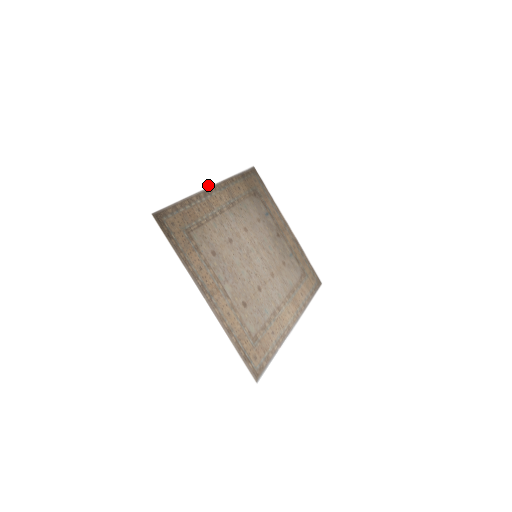
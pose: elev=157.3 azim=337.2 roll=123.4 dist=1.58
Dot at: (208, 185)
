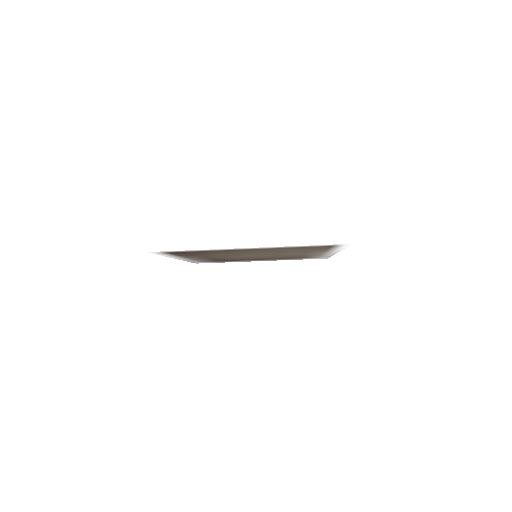
Dot at: occluded
